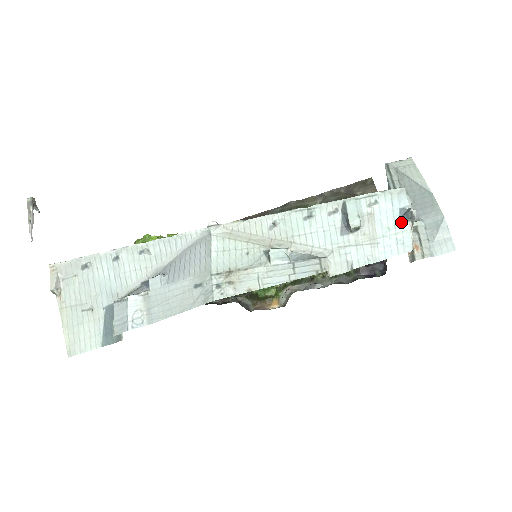
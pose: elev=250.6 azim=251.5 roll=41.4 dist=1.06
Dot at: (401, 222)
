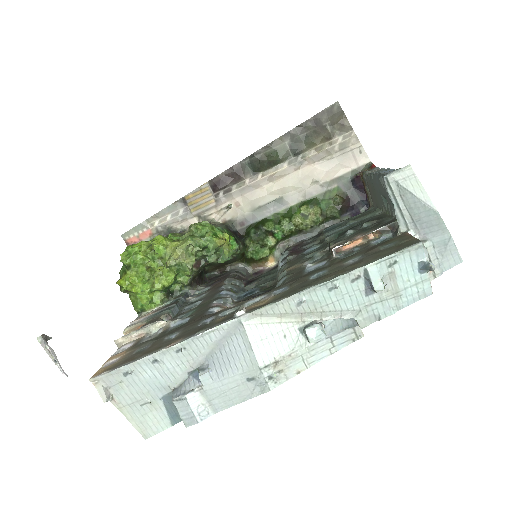
Dot at: (420, 274)
